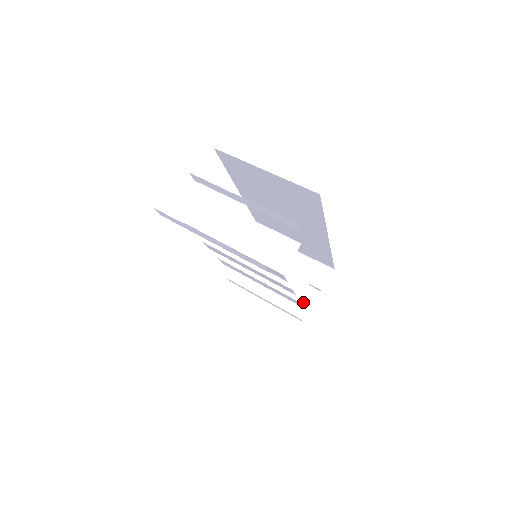
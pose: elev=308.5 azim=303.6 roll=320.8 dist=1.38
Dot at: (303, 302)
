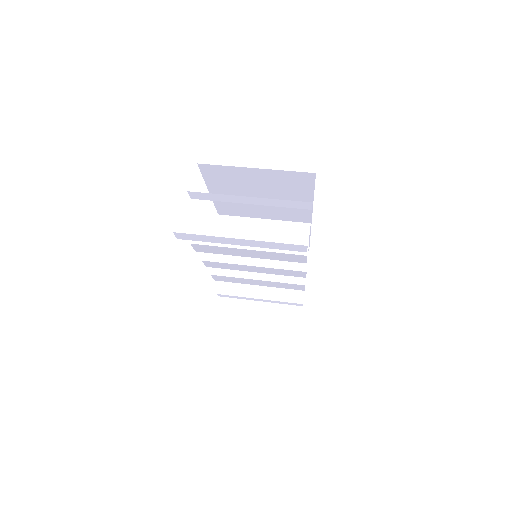
Dot at: occluded
